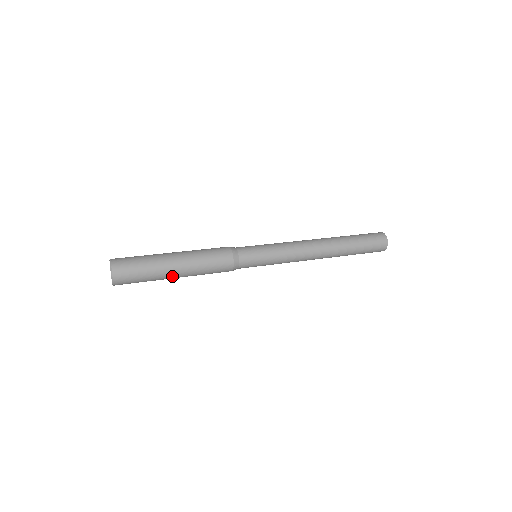
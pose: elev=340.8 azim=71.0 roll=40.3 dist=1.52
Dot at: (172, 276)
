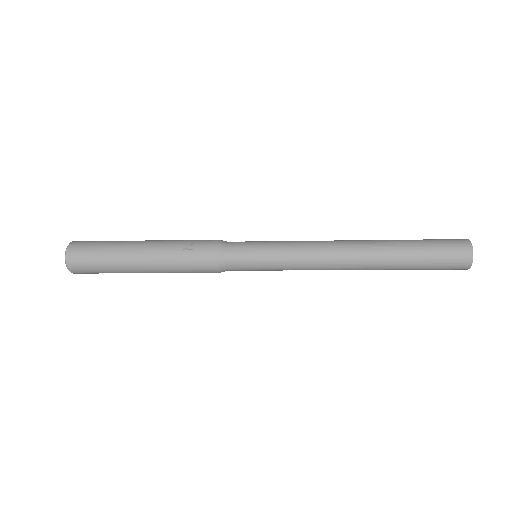
Dot at: (138, 269)
